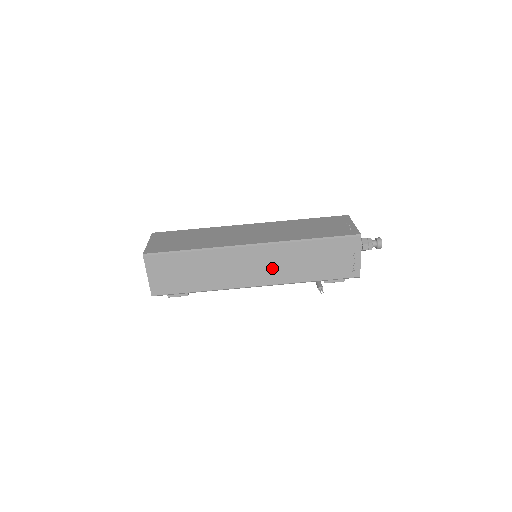
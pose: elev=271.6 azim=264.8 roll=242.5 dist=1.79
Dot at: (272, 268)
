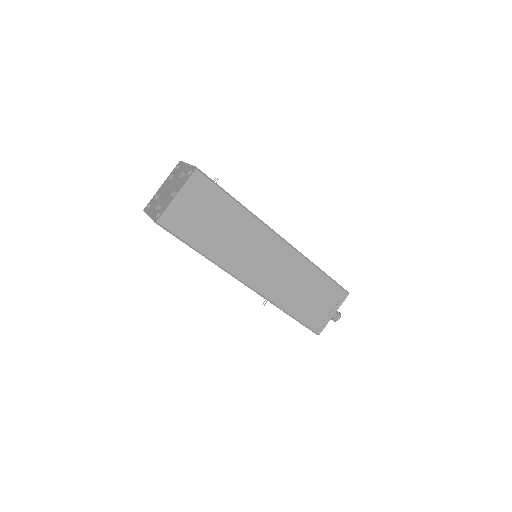
Dot at: occluded
